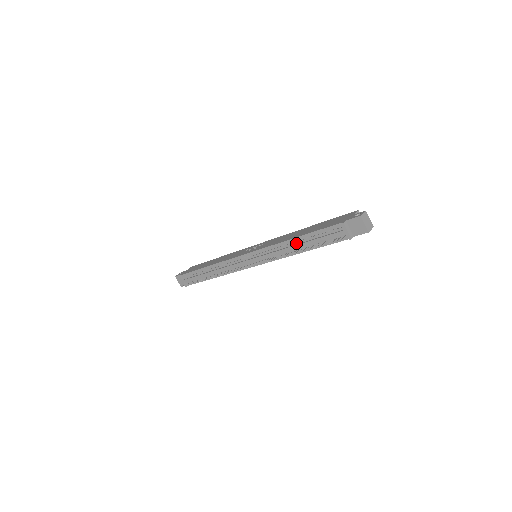
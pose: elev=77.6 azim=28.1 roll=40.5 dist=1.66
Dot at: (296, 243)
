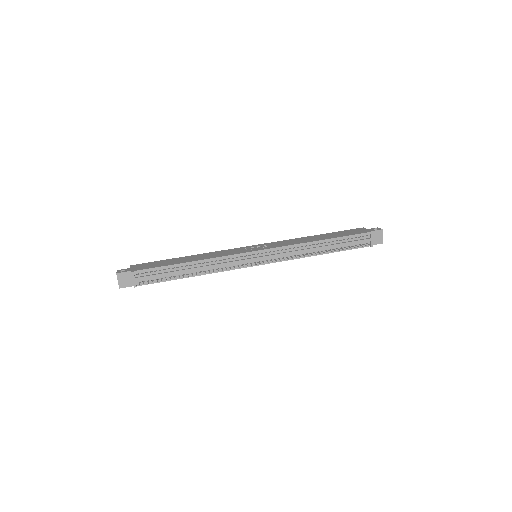
Dot at: (320, 245)
